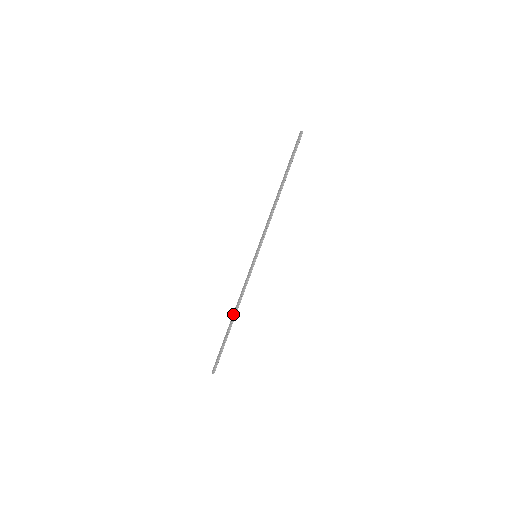
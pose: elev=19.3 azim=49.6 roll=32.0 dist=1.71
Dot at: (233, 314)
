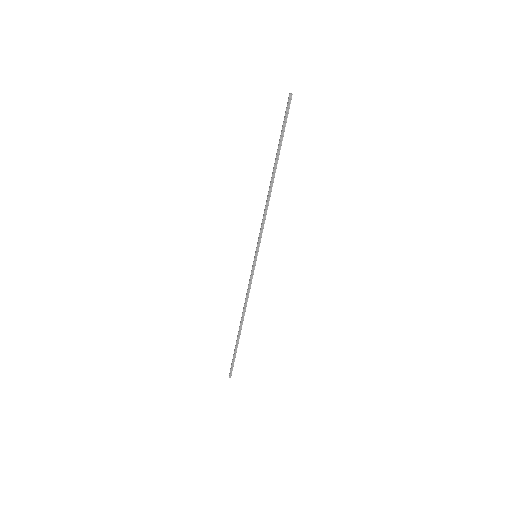
Dot at: (241, 319)
